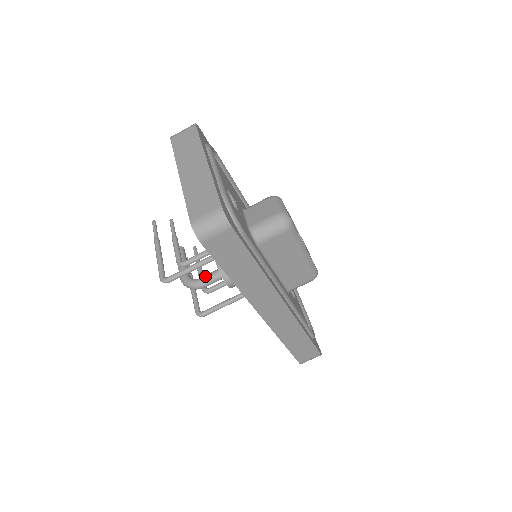
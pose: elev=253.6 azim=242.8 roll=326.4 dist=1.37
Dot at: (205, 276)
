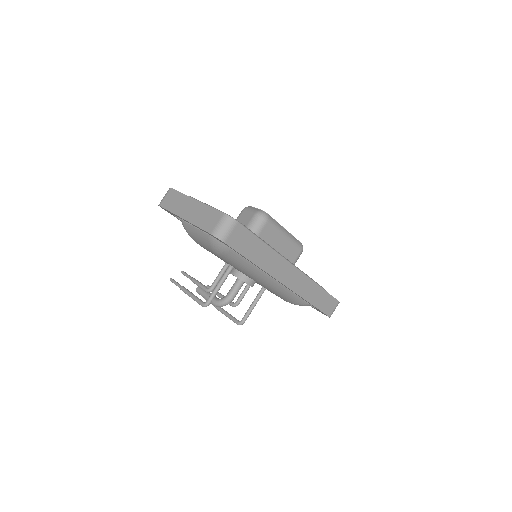
Dot at: (230, 290)
